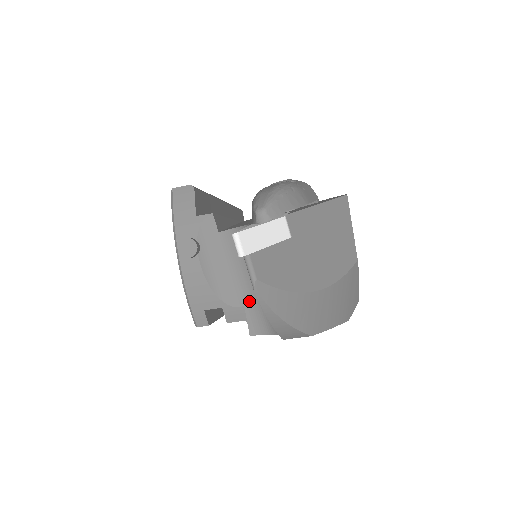
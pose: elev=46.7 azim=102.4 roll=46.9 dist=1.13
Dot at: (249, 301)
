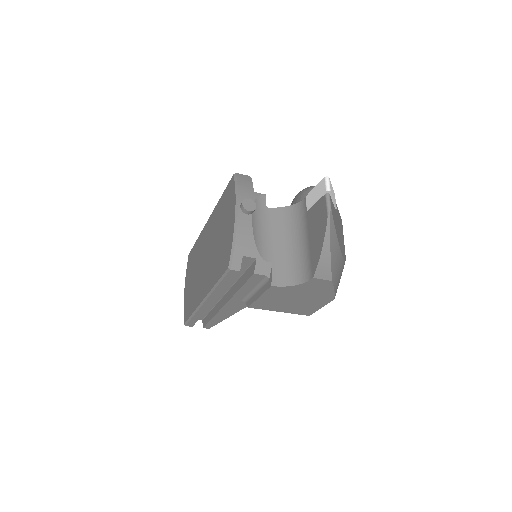
Dot at: (277, 260)
